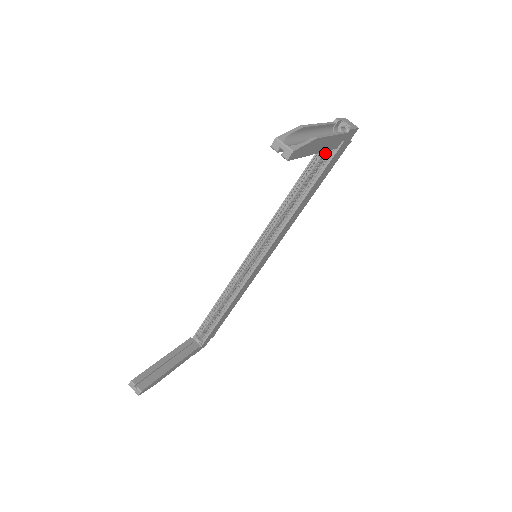
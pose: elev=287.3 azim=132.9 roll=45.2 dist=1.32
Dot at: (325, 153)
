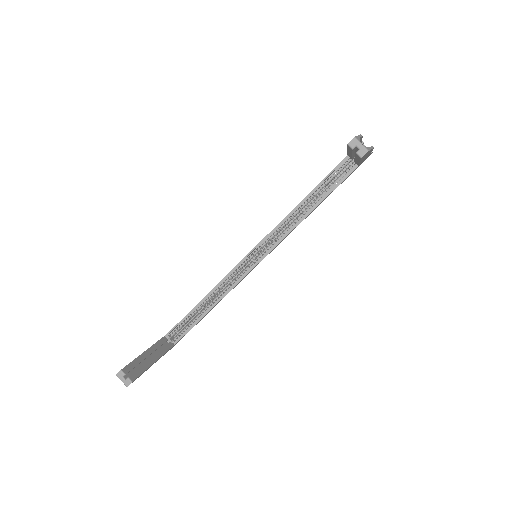
Dot at: (340, 170)
